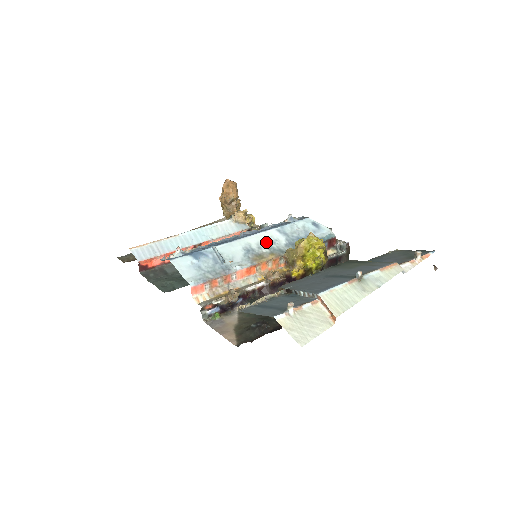
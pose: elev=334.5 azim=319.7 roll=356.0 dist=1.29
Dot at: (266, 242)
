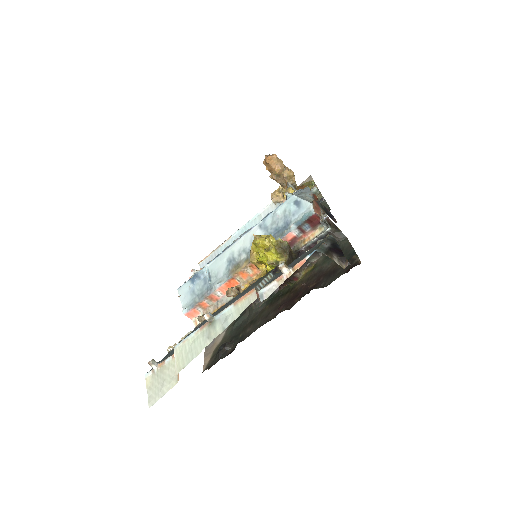
Dot at: (246, 246)
